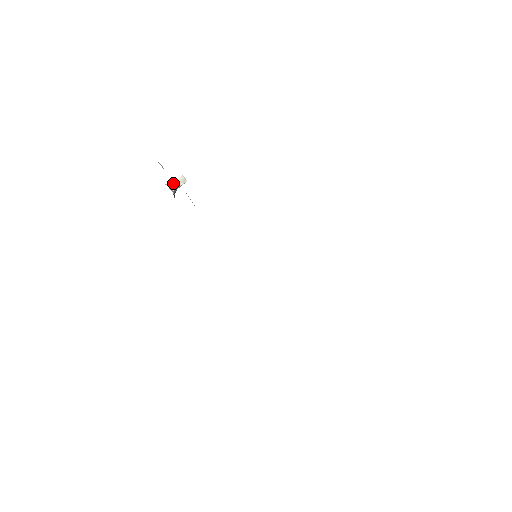
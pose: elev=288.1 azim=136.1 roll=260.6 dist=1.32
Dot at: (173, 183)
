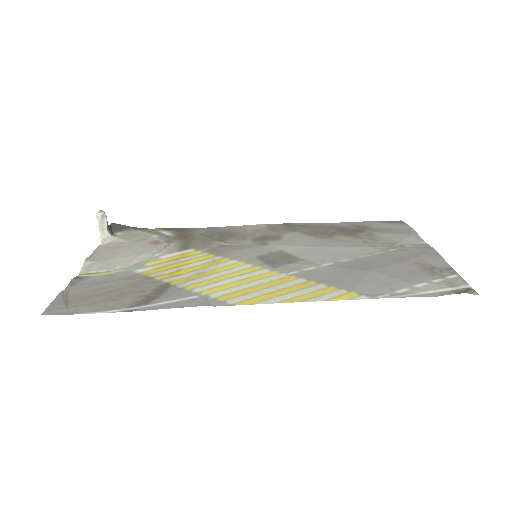
Dot at: (100, 232)
